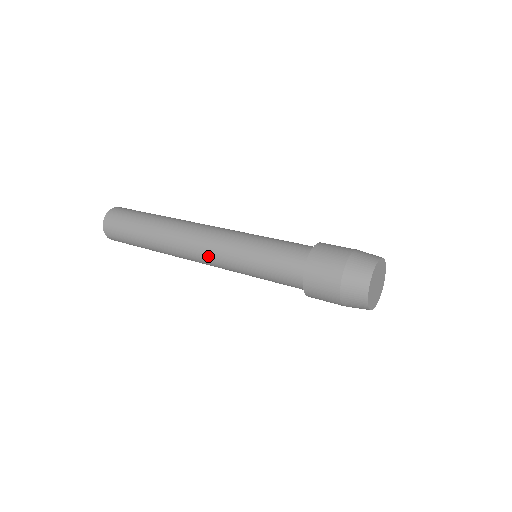
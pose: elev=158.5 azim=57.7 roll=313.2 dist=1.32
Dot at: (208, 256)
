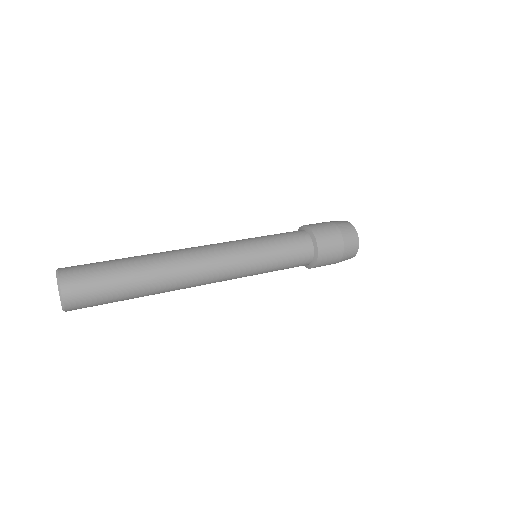
Dot at: occluded
